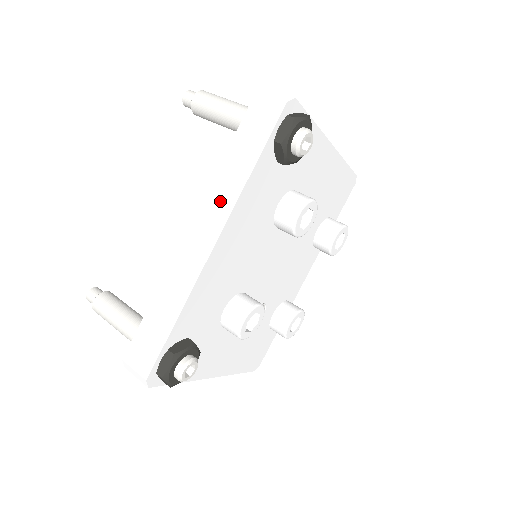
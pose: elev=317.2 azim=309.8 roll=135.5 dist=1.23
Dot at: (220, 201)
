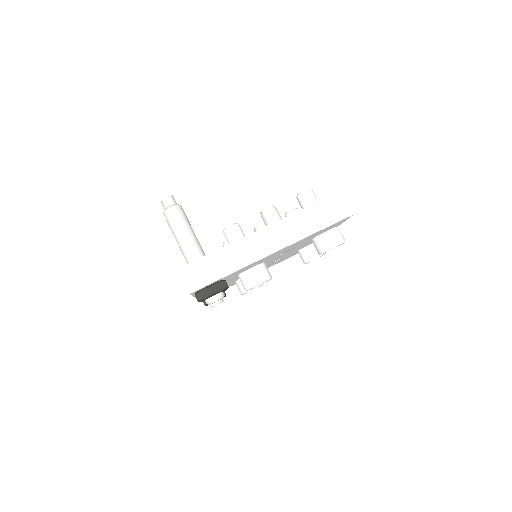
Dot at: occluded
